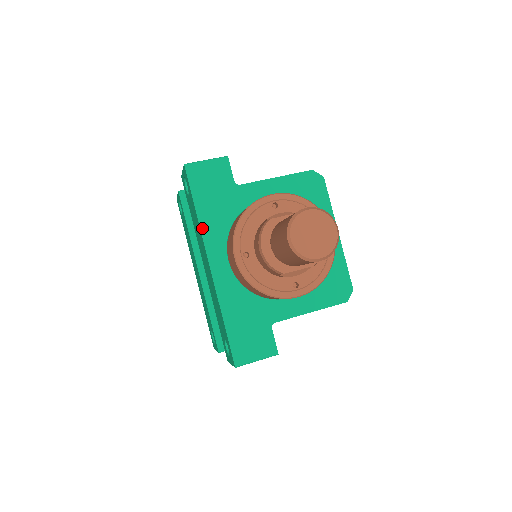
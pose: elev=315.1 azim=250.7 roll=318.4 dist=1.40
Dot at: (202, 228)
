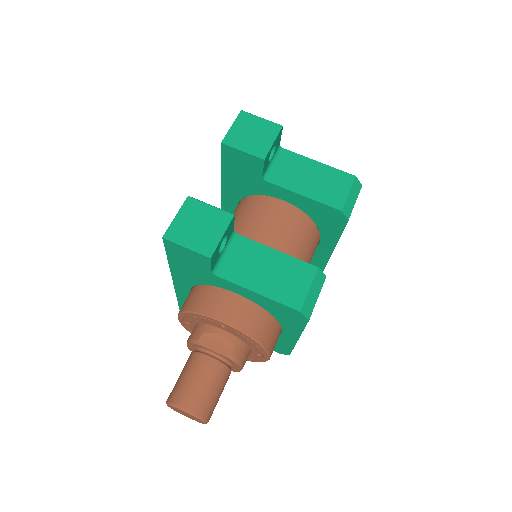
Dot at: (172, 271)
